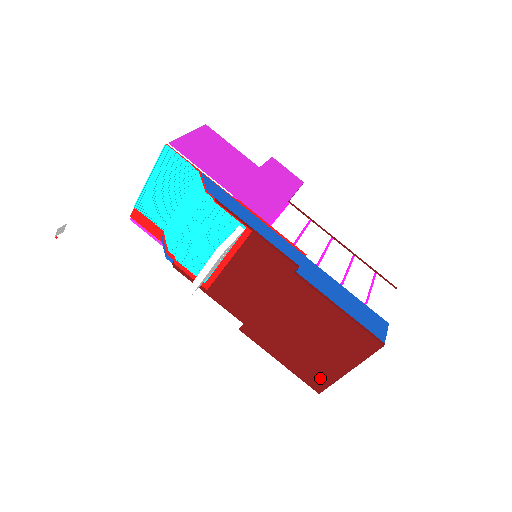
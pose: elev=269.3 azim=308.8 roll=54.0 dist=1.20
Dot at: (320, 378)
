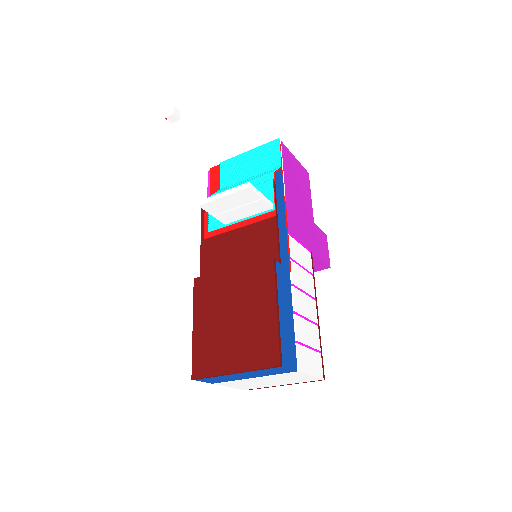
Dot at: (207, 364)
